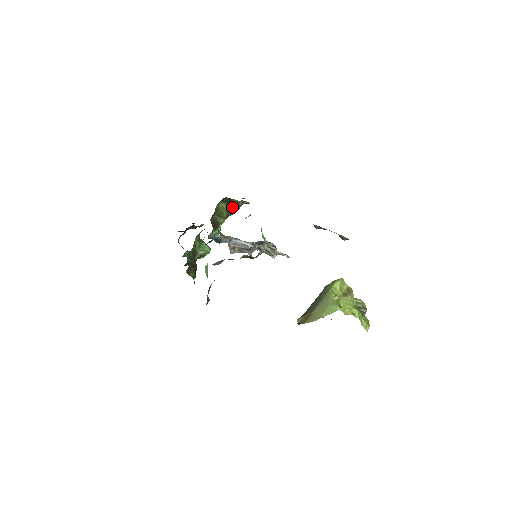
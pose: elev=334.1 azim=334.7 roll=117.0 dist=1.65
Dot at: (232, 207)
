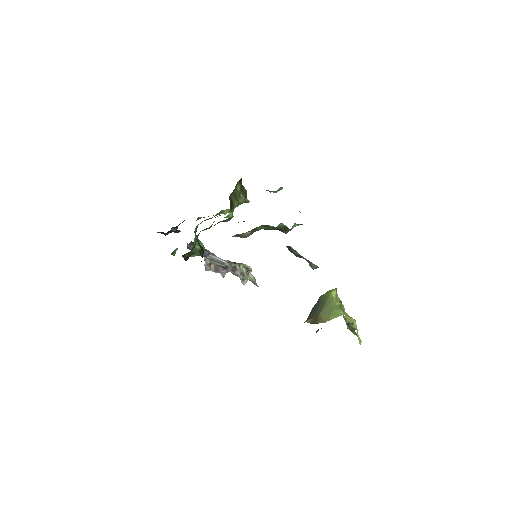
Dot at: (241, 195)
